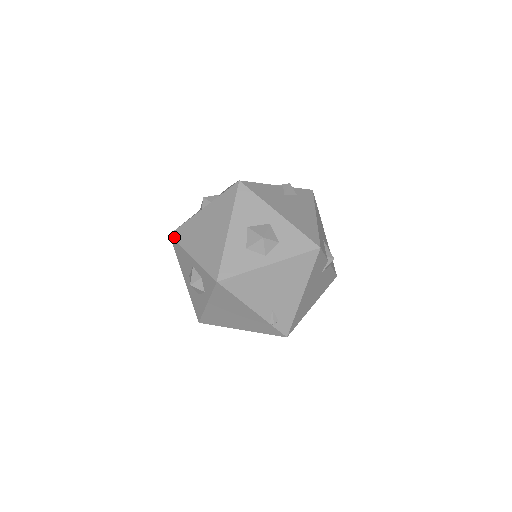
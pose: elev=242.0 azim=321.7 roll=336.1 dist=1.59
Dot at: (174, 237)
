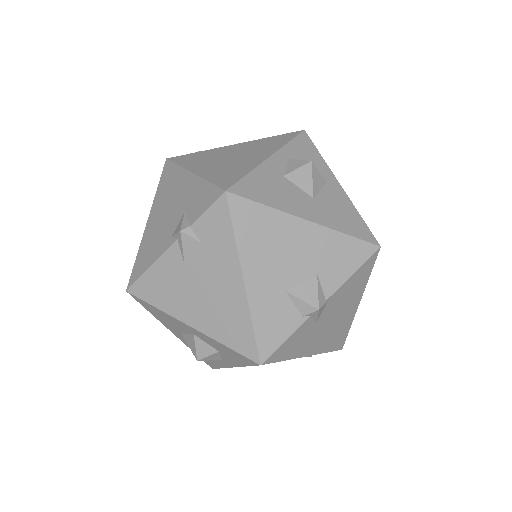
Dot at: occluded
